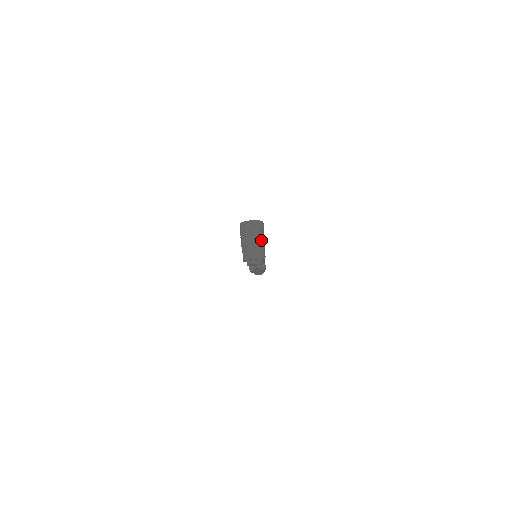
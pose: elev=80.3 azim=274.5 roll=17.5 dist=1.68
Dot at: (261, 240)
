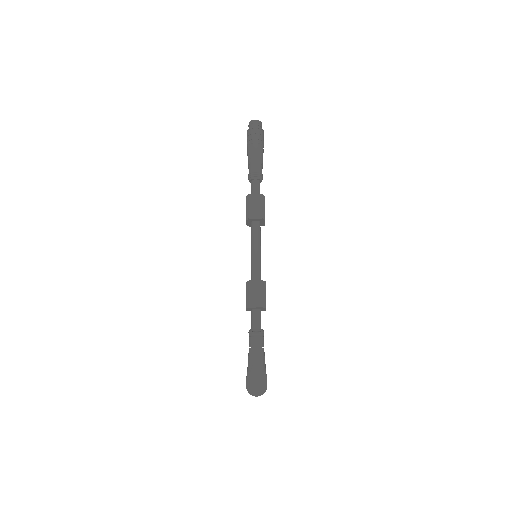
Dot at: occluded
